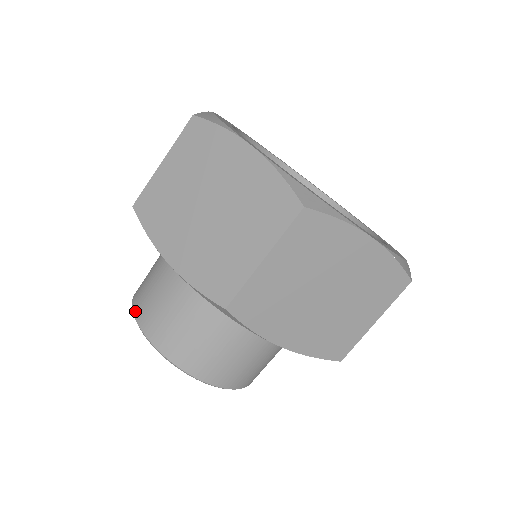
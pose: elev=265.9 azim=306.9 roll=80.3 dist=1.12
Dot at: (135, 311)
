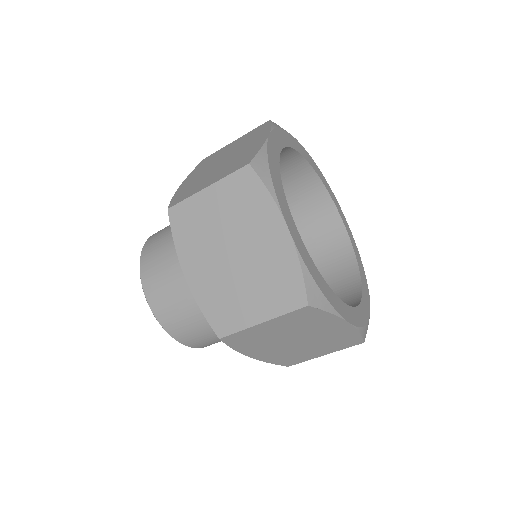
Dot at: occluded
